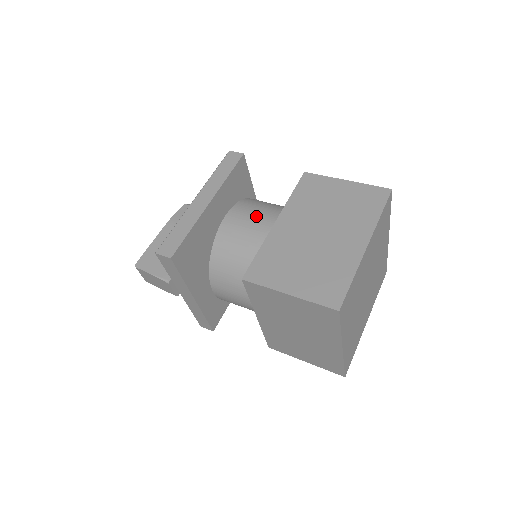
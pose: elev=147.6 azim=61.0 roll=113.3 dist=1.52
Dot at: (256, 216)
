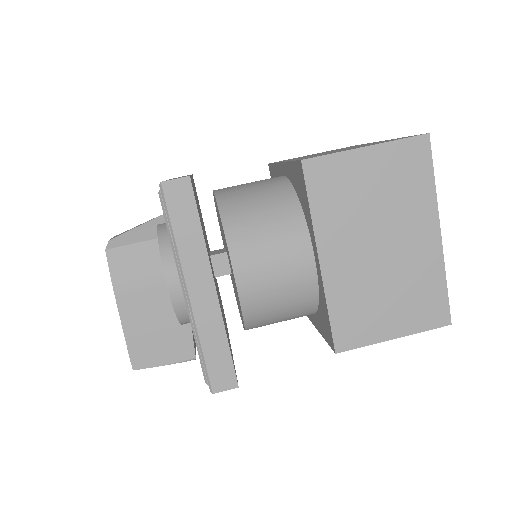
Dot at: (275, 256)
